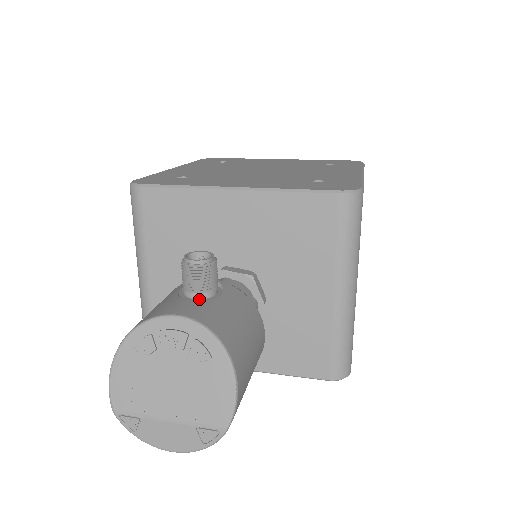
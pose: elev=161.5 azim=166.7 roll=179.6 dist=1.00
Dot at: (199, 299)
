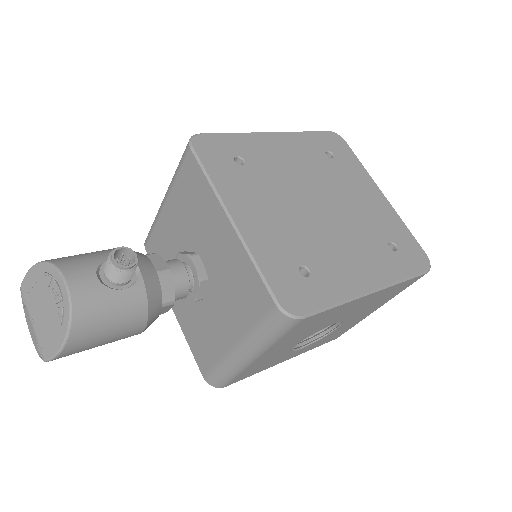
Dot at: (101, 282)
